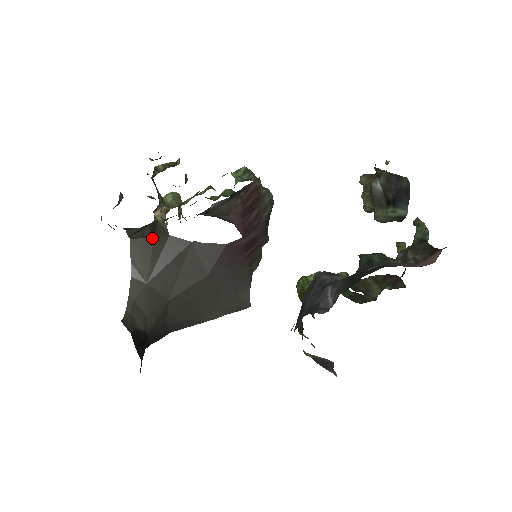
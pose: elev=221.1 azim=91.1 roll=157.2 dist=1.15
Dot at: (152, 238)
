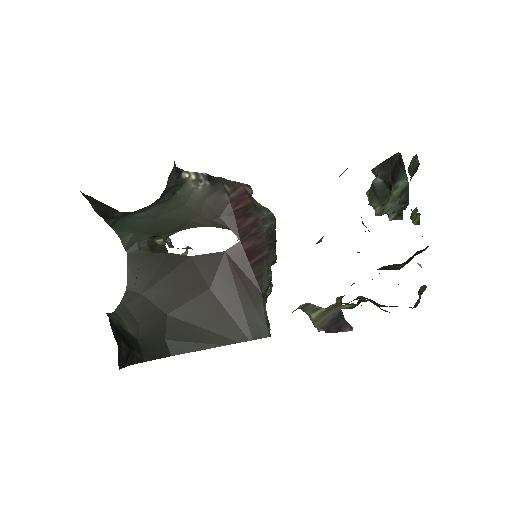
Dot at: (150, 254)
